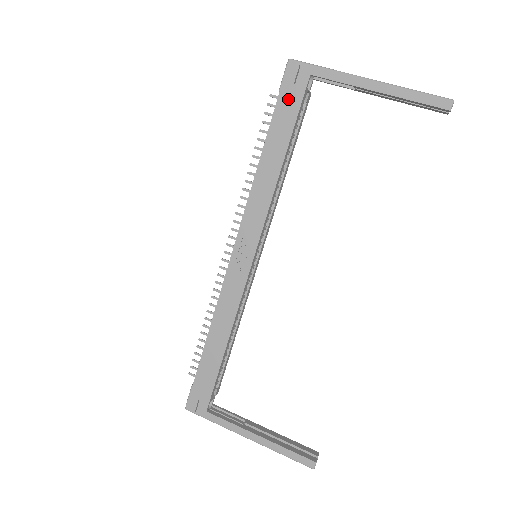
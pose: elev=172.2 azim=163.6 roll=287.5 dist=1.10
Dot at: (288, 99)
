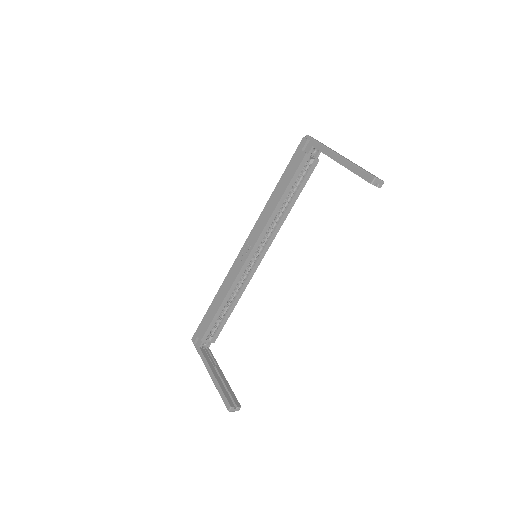
Dot at: (296, 159)
